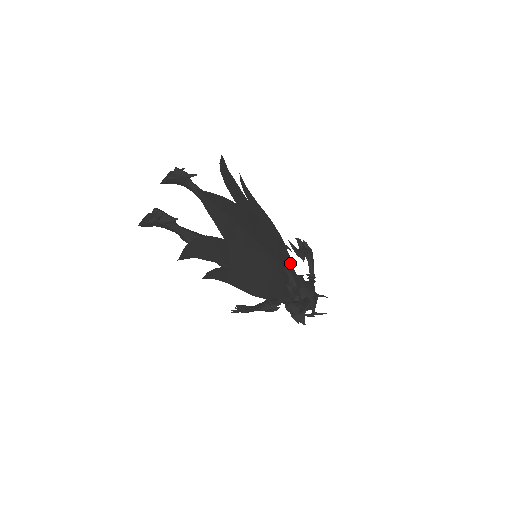
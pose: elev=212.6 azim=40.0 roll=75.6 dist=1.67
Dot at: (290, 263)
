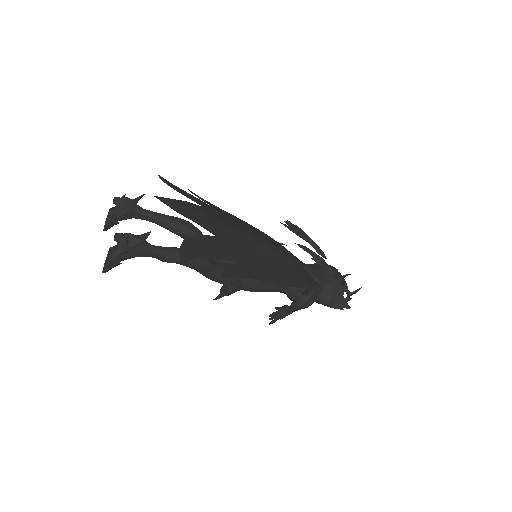
Dot at: occluded
